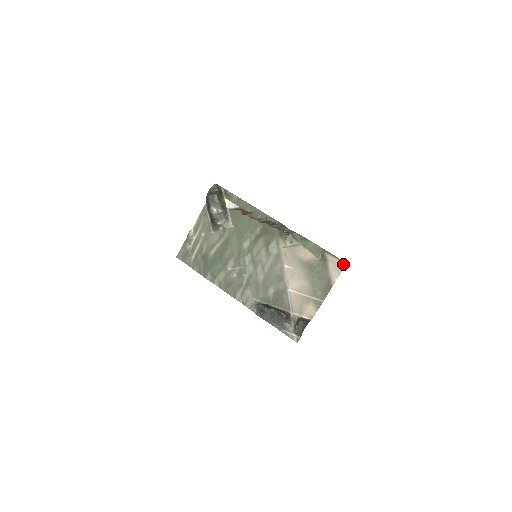
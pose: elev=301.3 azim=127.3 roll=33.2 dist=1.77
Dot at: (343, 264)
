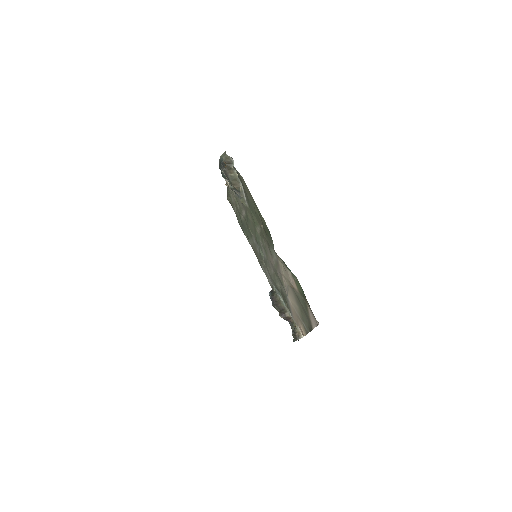
Dot at: (316, 321)
